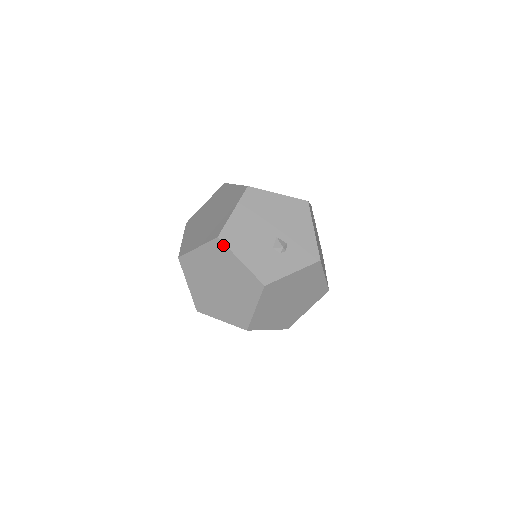
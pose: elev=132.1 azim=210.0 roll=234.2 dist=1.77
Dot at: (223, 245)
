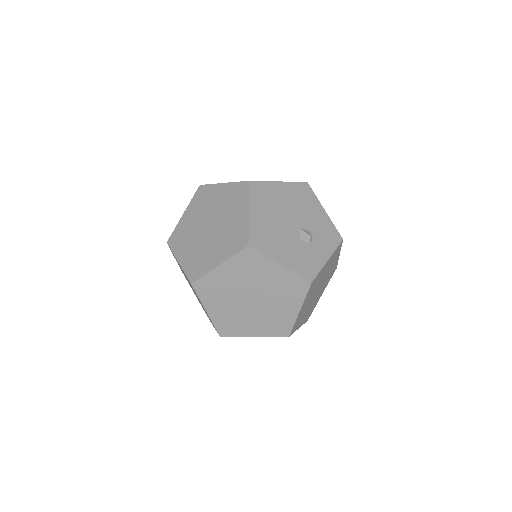
Dot at: (256, 253)
